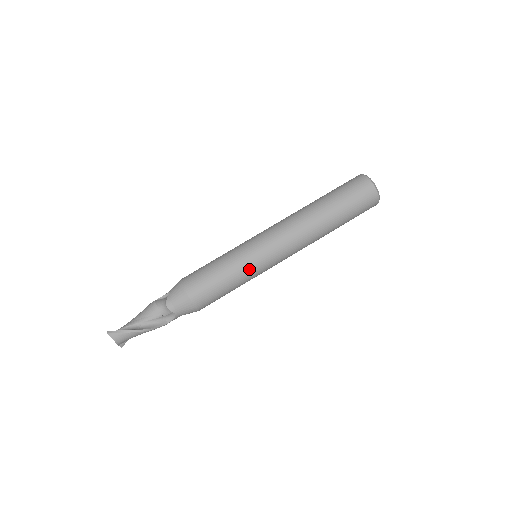
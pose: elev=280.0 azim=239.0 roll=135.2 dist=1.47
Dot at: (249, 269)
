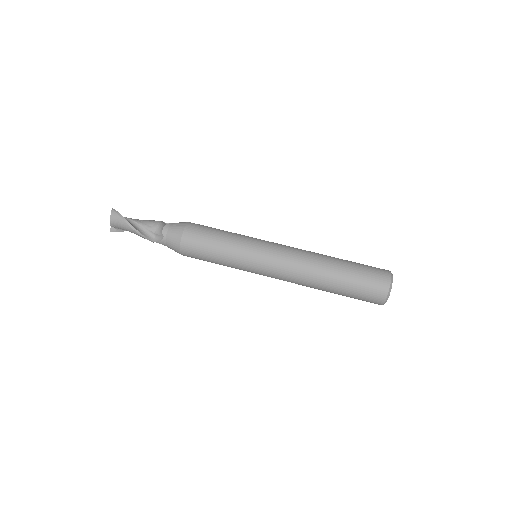
Dot at: (241, 254)
